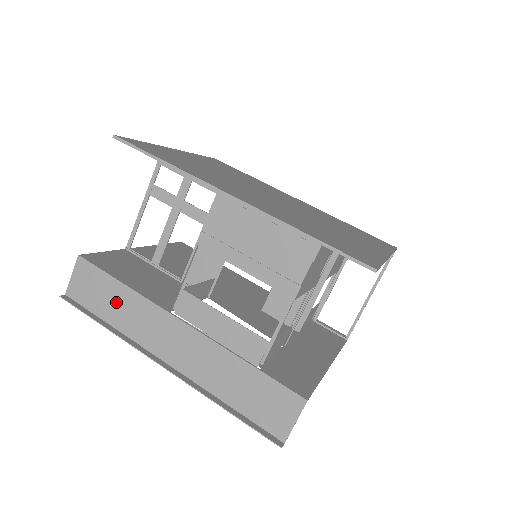
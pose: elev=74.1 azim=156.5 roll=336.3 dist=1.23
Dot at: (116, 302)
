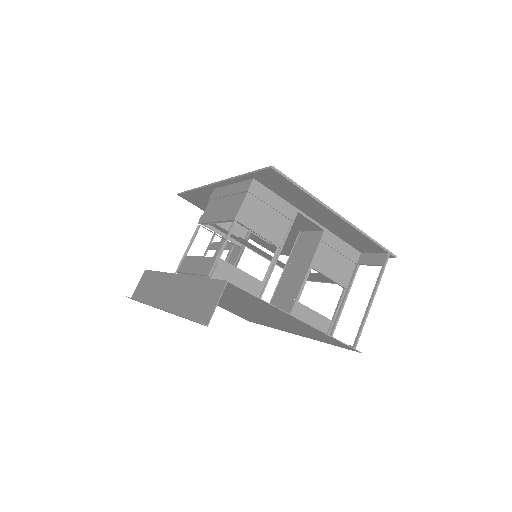
Dot at: (151, 285)
